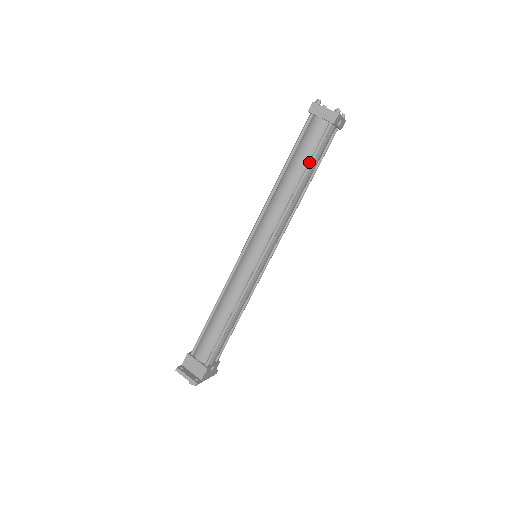
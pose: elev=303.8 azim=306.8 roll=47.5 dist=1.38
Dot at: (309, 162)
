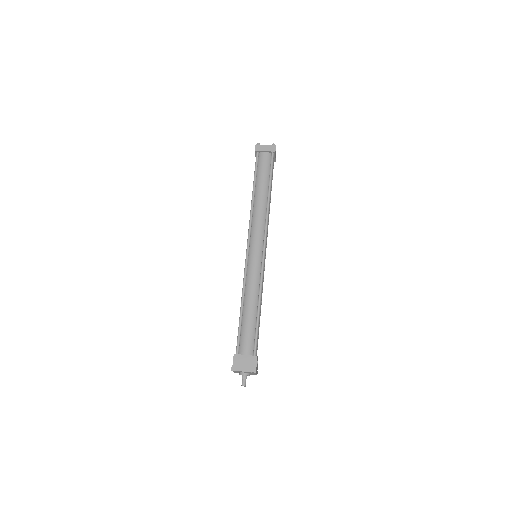
Dot at: (269, 178)
